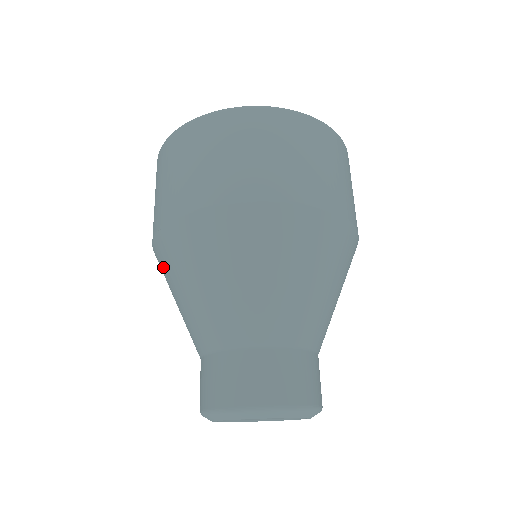
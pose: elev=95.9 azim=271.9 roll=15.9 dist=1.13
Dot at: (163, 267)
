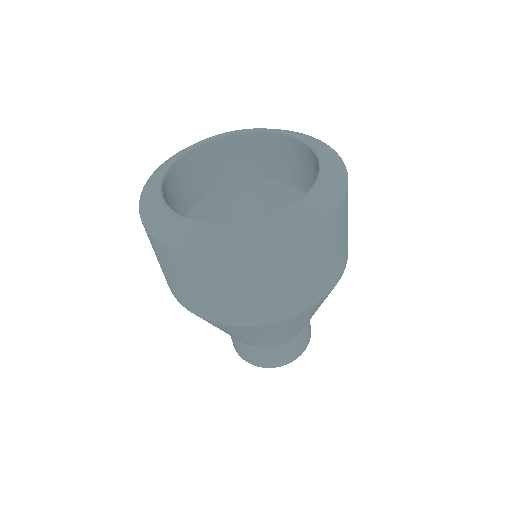
Dot at: occluded
